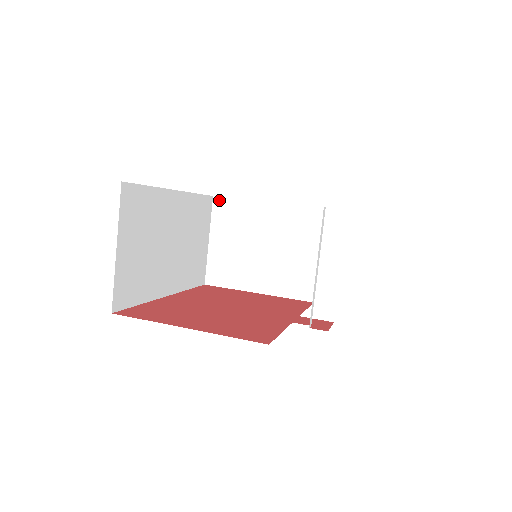
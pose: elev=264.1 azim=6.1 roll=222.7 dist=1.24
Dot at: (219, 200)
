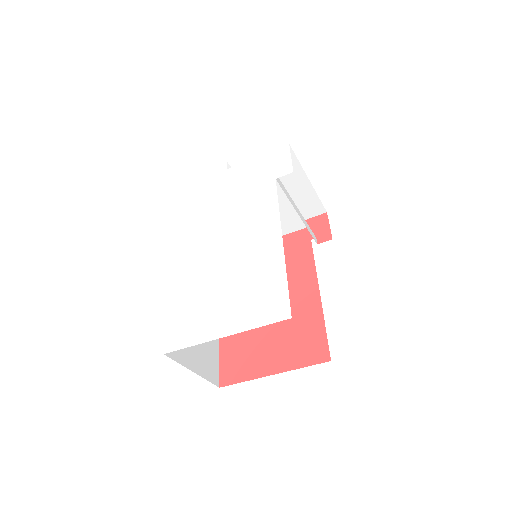
Dot at: (182, 212)
